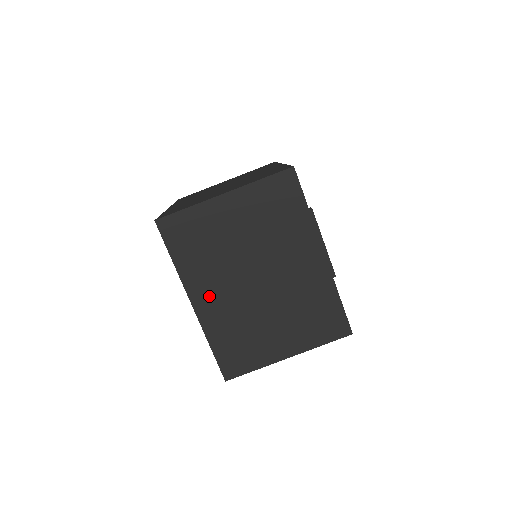
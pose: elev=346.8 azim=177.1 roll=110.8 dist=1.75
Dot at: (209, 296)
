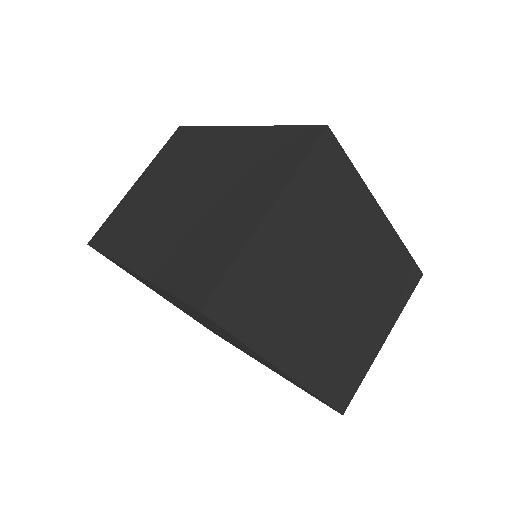
Dot at: (298, 348)
